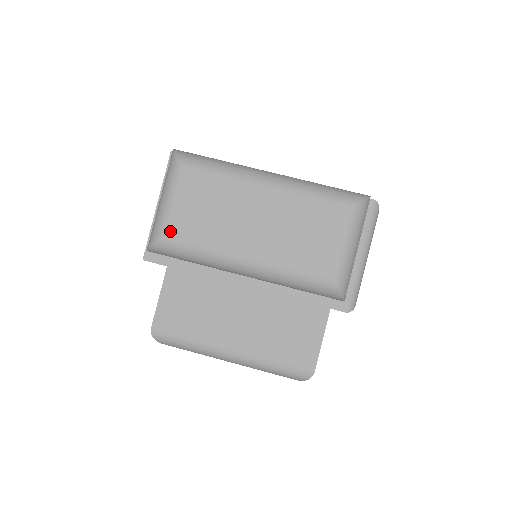
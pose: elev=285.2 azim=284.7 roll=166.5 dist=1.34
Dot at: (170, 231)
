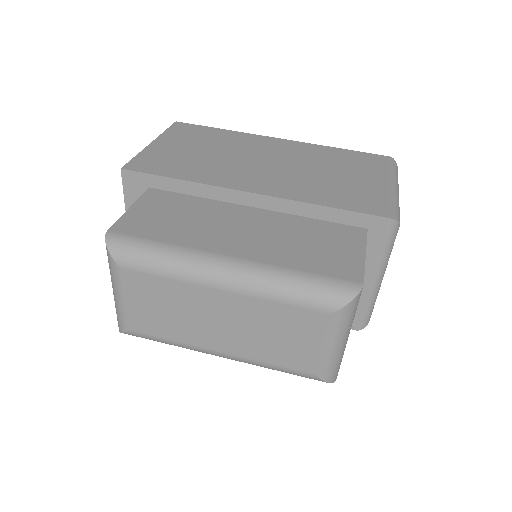
Dot at: (132, 326)
